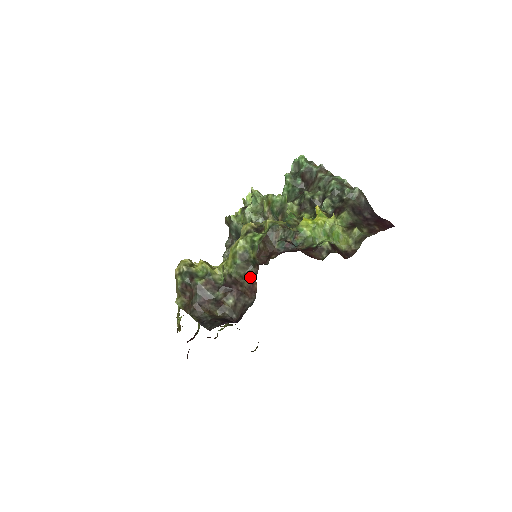
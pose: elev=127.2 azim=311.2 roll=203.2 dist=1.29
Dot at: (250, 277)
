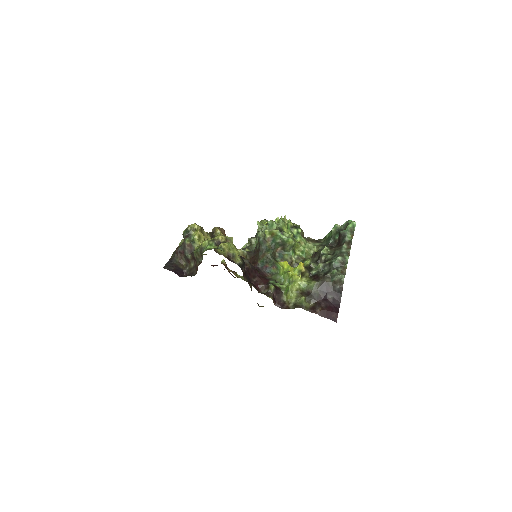
Dot at: (199, 262)
